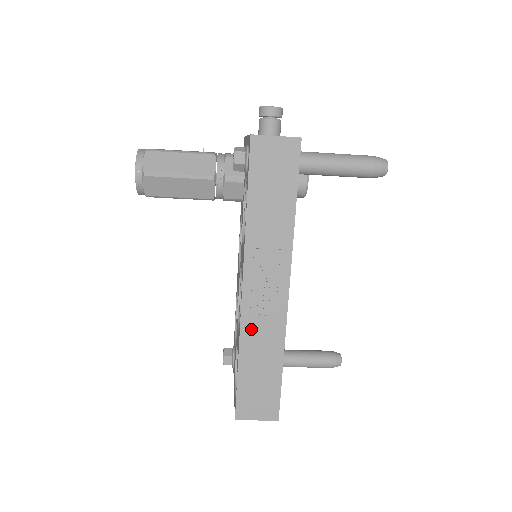
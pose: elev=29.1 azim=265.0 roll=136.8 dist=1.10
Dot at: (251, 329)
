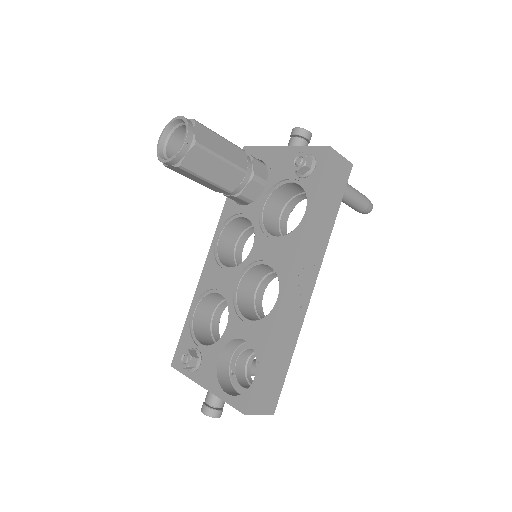
Dot at: (283, 319)
